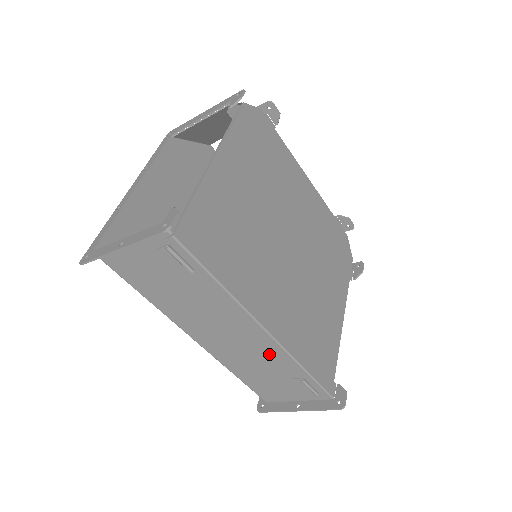
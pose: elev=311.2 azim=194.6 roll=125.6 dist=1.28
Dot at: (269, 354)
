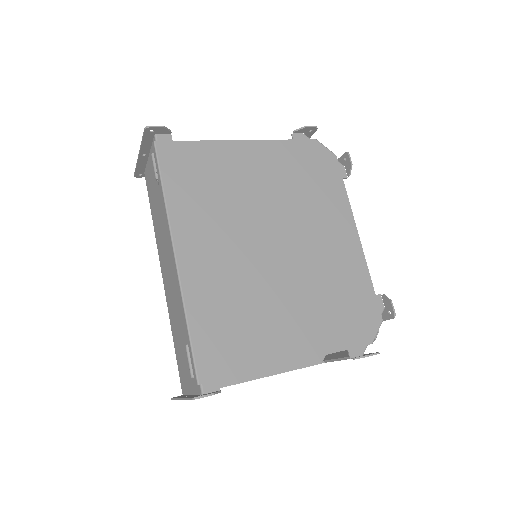
Dot at: occluded
